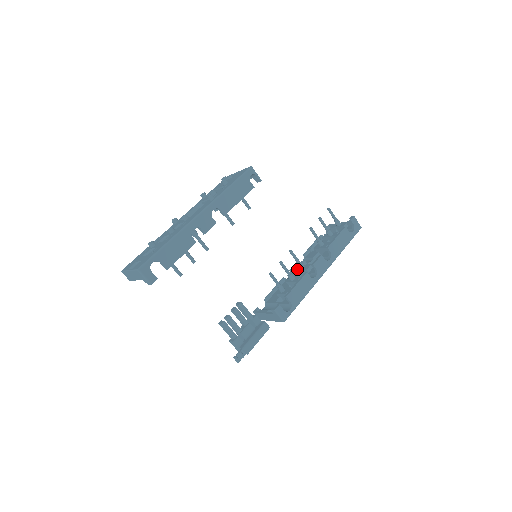
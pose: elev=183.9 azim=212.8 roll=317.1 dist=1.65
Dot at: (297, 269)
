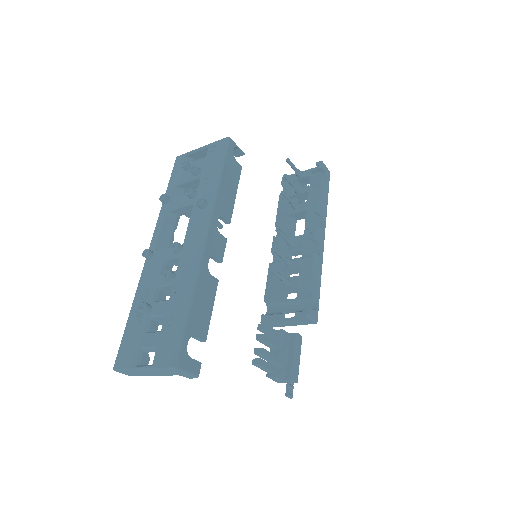
Dot at: (284, 248)
